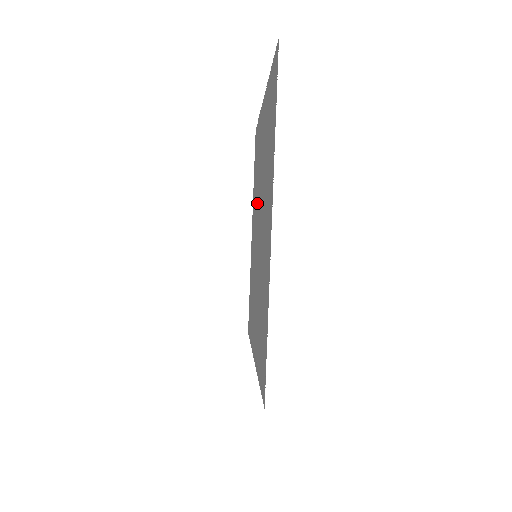
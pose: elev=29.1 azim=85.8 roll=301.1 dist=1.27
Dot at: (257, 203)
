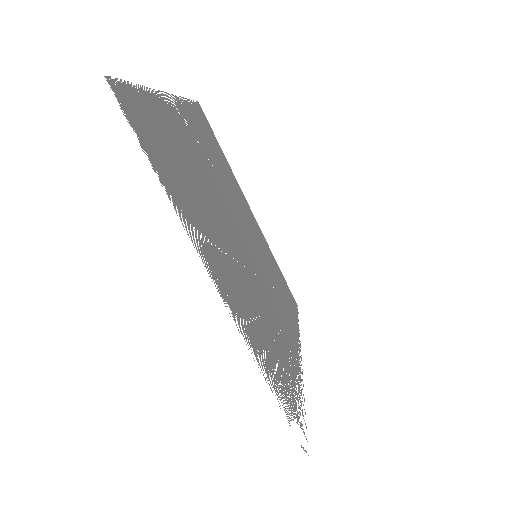
Dot at: (229, 200)
